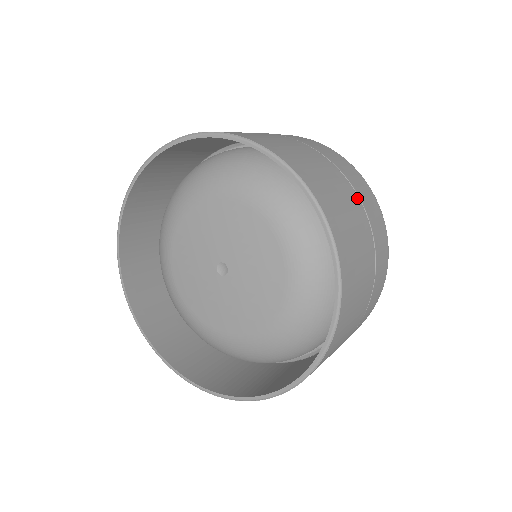
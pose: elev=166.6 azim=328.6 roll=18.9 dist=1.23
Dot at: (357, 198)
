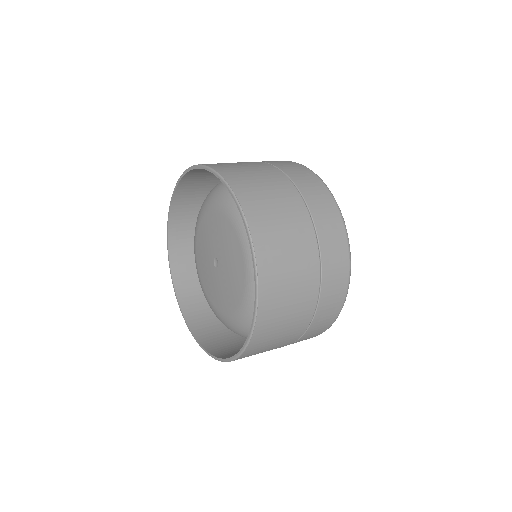
Dot at: (308, 219)
